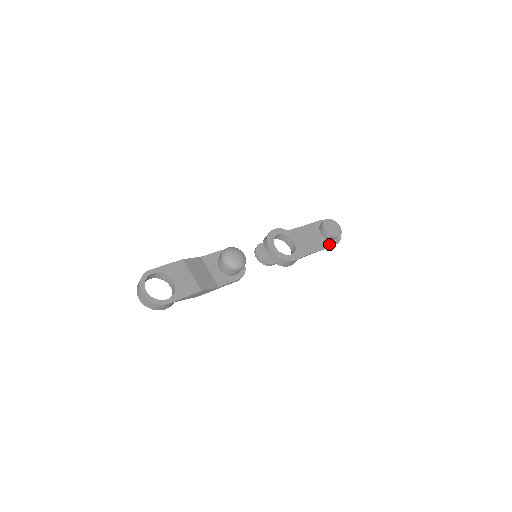
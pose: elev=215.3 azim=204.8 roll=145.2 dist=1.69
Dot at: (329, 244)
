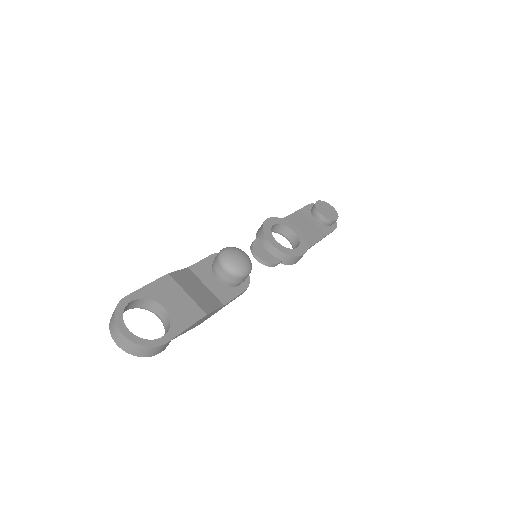
Dot at: (328, 231)
